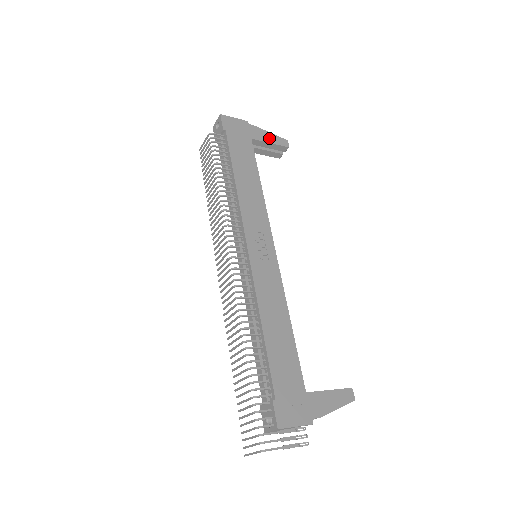
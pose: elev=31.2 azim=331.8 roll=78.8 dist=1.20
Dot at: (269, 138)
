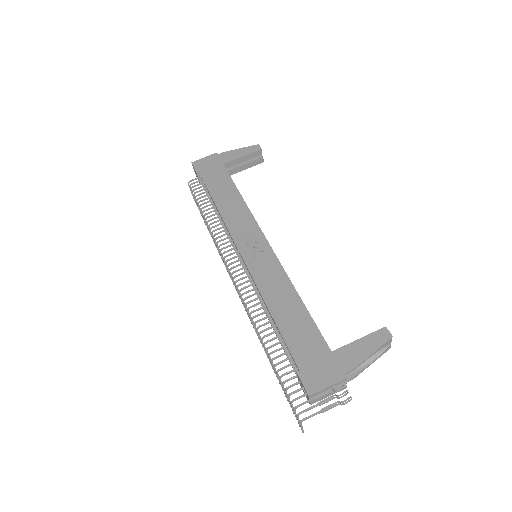
Dot at: (240, 153)
